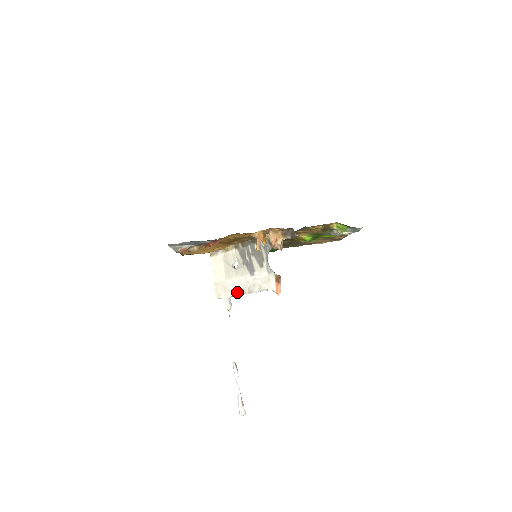
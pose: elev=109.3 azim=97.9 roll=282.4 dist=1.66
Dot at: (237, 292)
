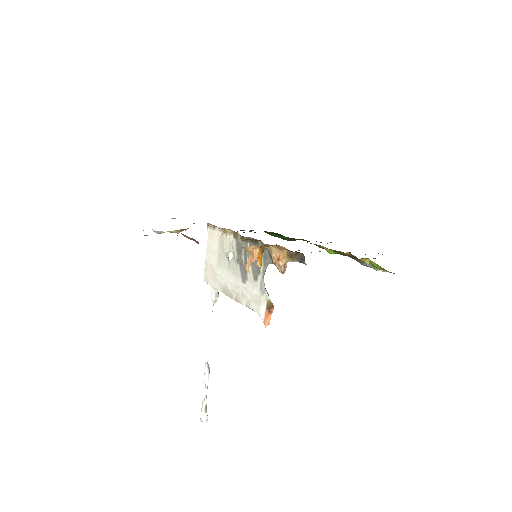
Dot at: (224, 290)
